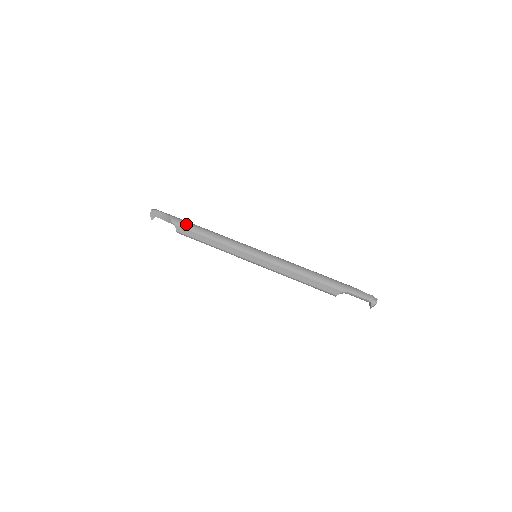
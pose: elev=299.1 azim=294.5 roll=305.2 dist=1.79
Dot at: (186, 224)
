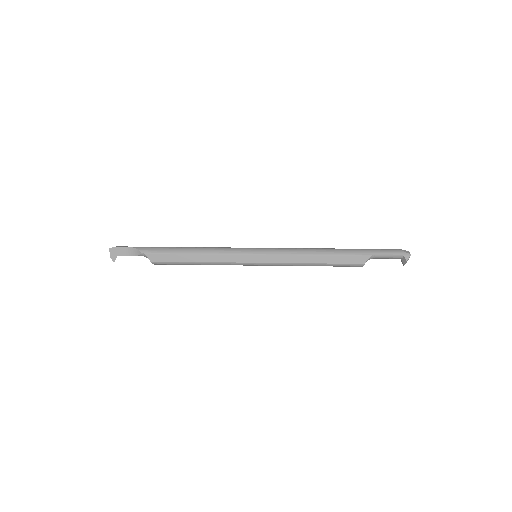
Dot at: (160, 249)
